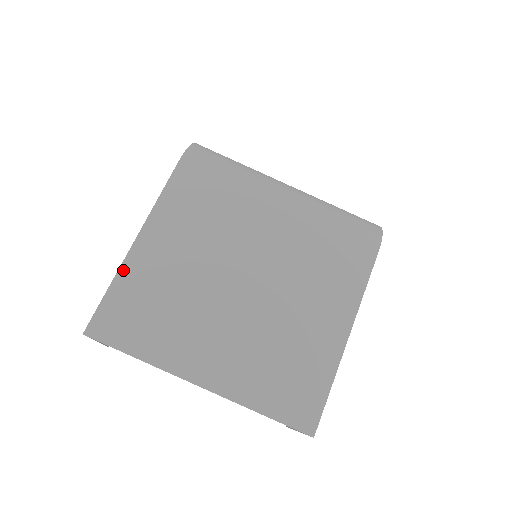
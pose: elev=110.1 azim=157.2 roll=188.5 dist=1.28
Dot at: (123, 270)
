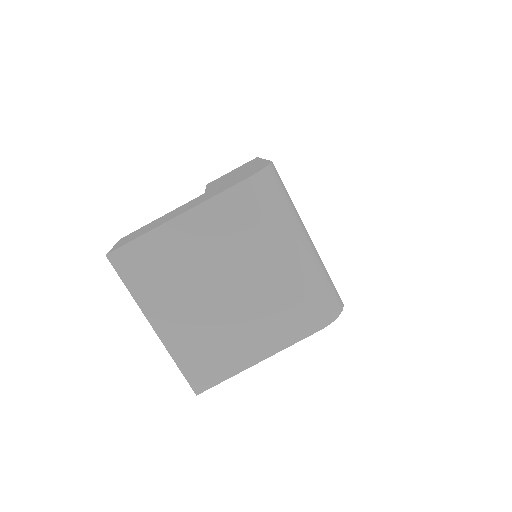
Dot at: (155, 232)
